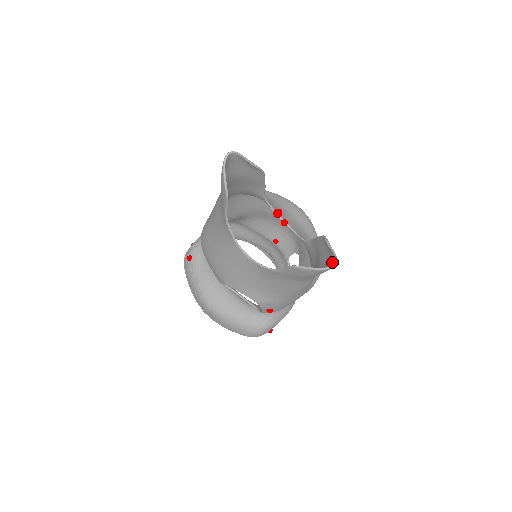
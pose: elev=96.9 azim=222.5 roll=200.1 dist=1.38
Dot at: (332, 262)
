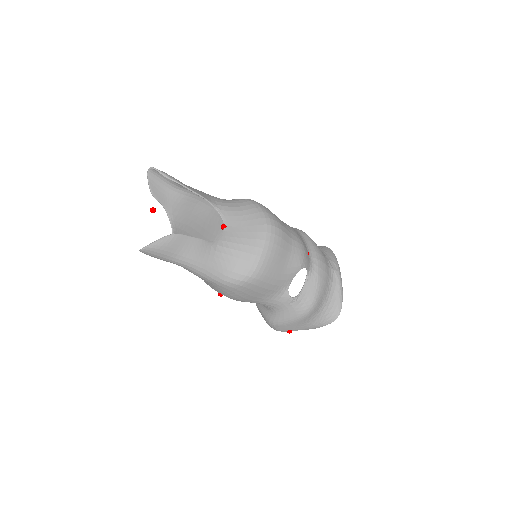
Dot at: (147, 248)
